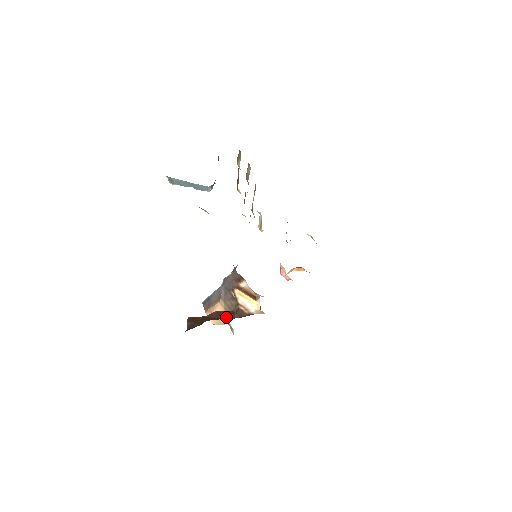
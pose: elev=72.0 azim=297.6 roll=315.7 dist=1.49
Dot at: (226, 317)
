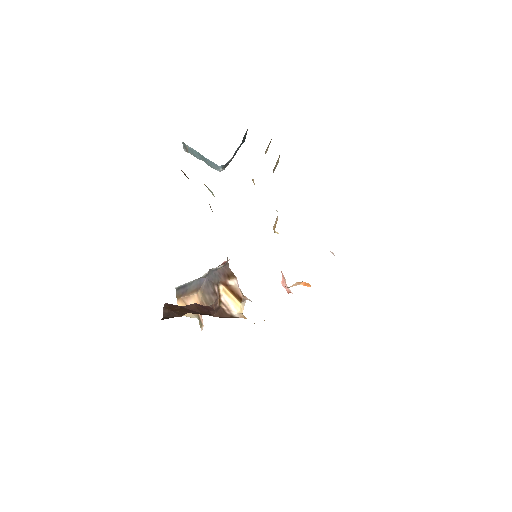
Dot at: (205, 313)
